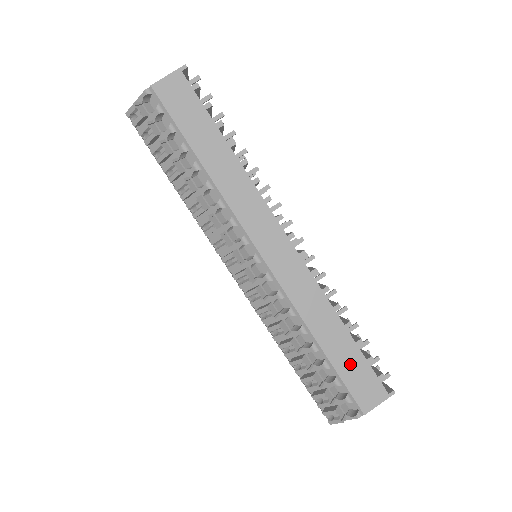
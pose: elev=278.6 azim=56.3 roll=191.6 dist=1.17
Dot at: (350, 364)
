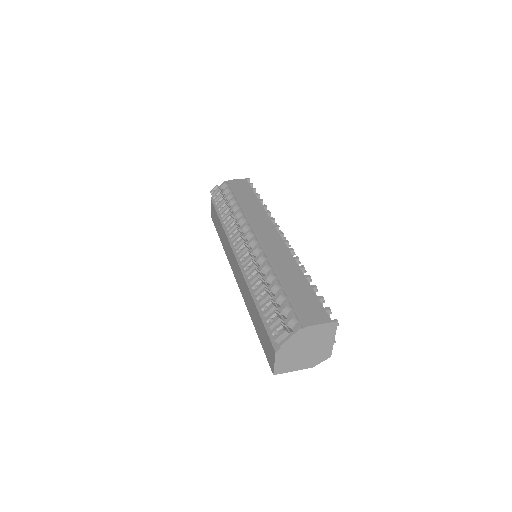
Dot at: (302, 295)
